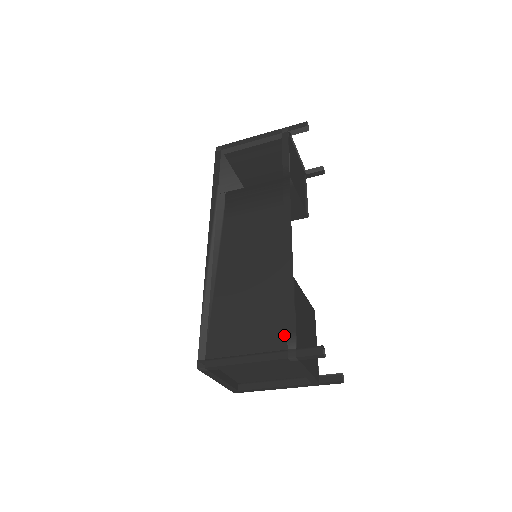
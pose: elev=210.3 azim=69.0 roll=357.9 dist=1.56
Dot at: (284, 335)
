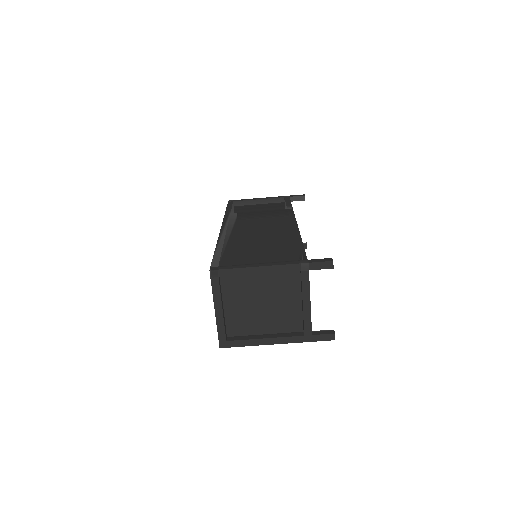
Dot at: (296, 255)
